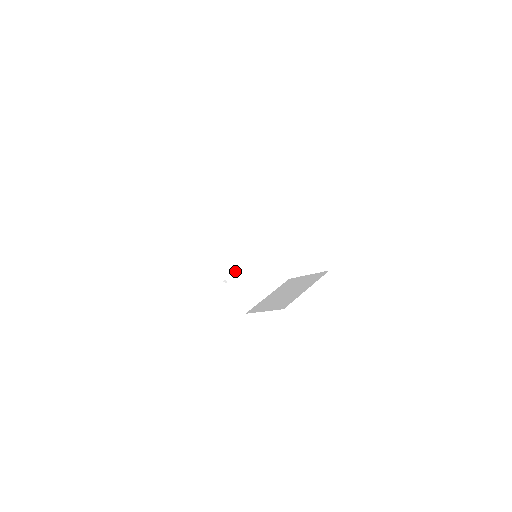
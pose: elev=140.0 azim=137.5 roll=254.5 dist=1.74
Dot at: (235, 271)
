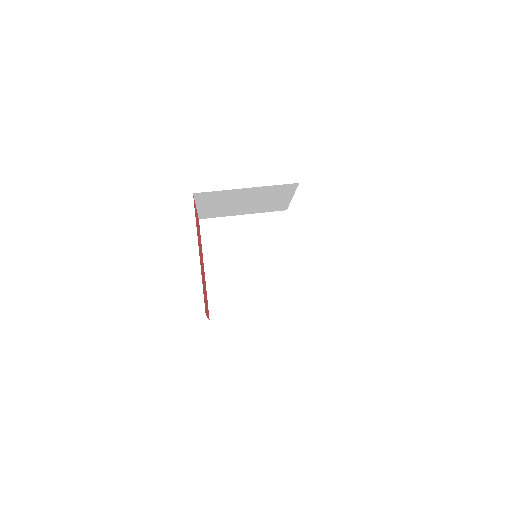
Dot at: (222, 264)
